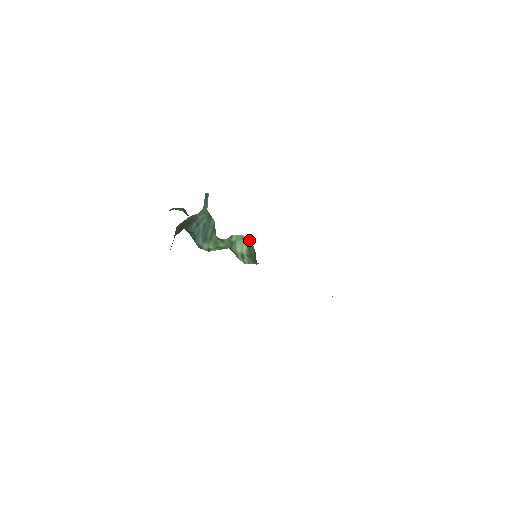
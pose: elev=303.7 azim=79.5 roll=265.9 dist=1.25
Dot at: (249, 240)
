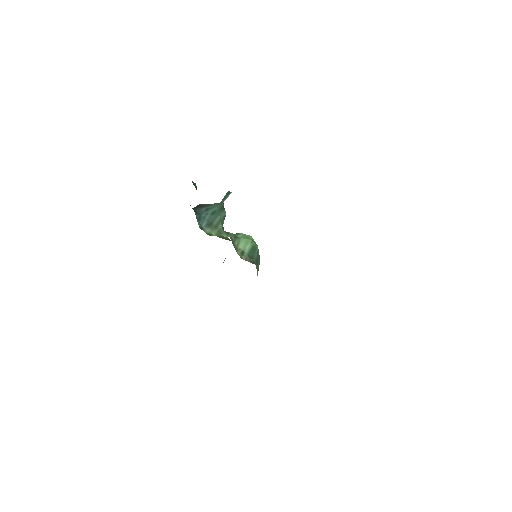
Dot at: occluded
